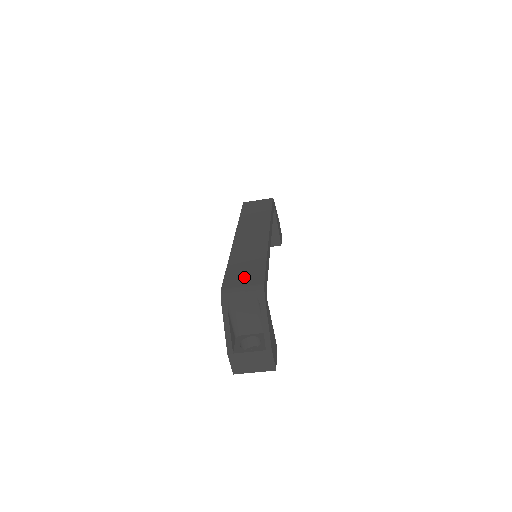
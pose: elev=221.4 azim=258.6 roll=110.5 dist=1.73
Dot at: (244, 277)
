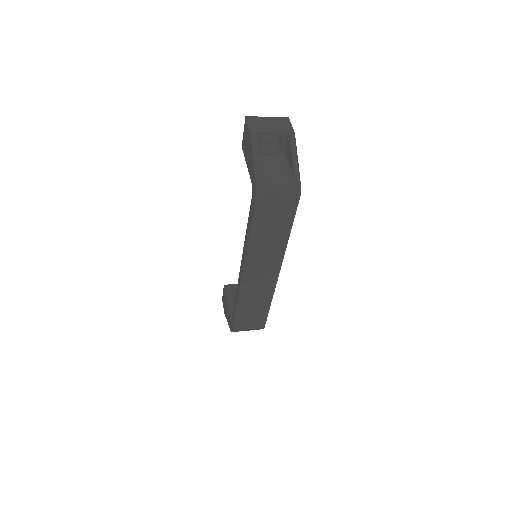
Dot at: (250, 323)
